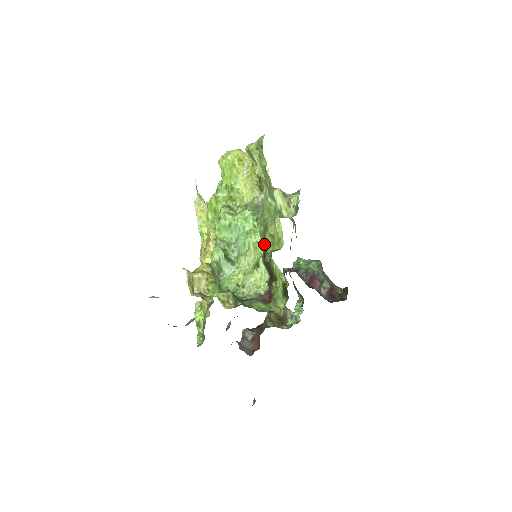
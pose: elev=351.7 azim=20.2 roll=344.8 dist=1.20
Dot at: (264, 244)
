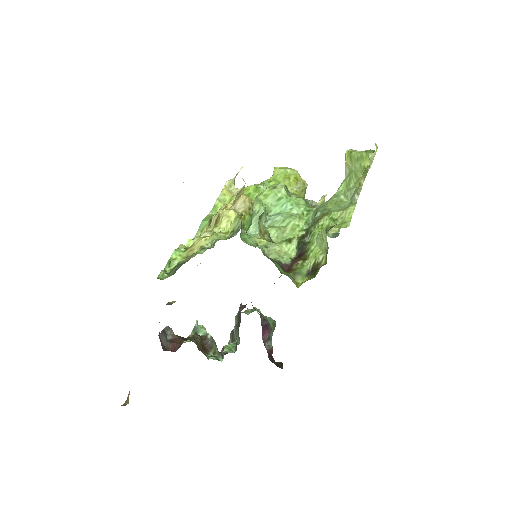
Dot at: (313, 226)
